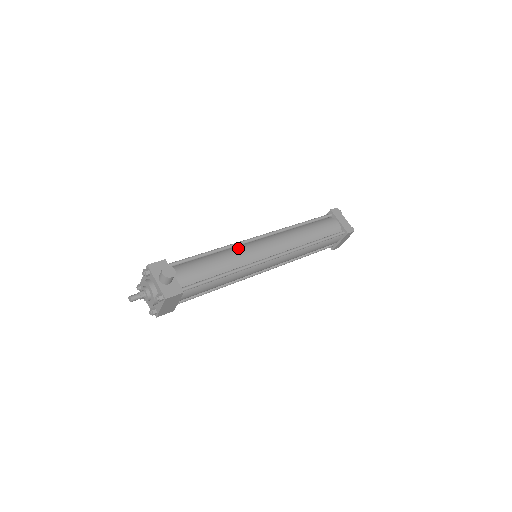
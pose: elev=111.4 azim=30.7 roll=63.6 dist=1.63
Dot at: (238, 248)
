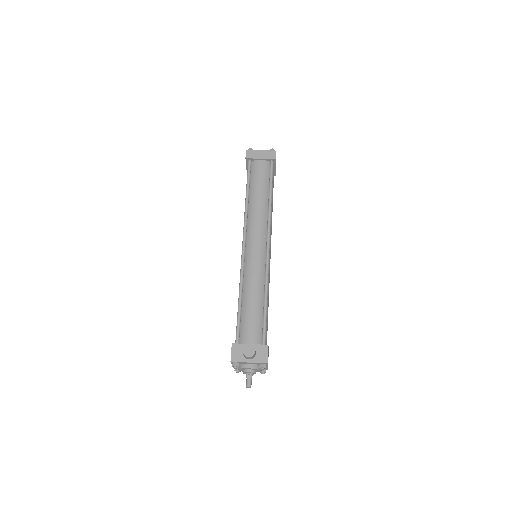
Dot at: (246, 272)
